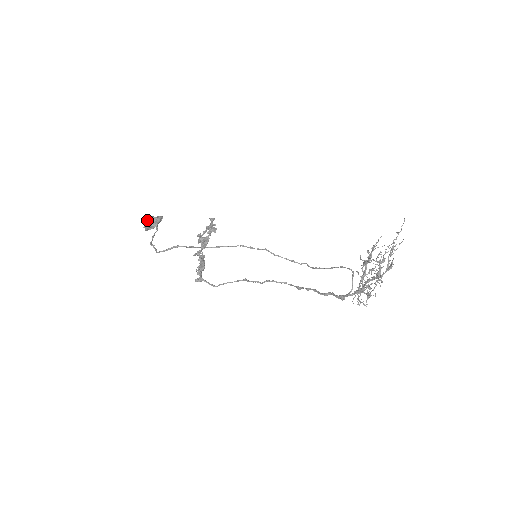
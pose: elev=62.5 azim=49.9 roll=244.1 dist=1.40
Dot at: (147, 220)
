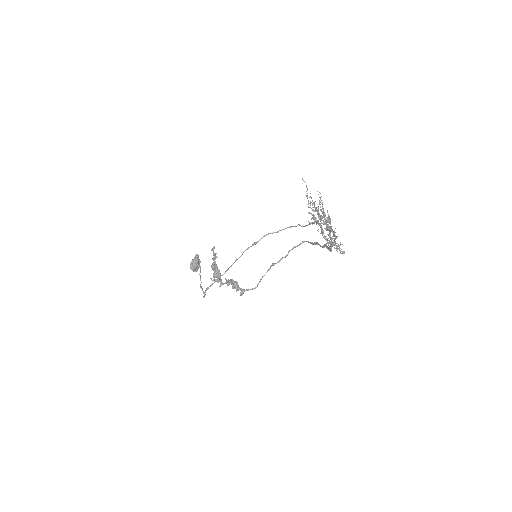
Dot at: (190, 267)
